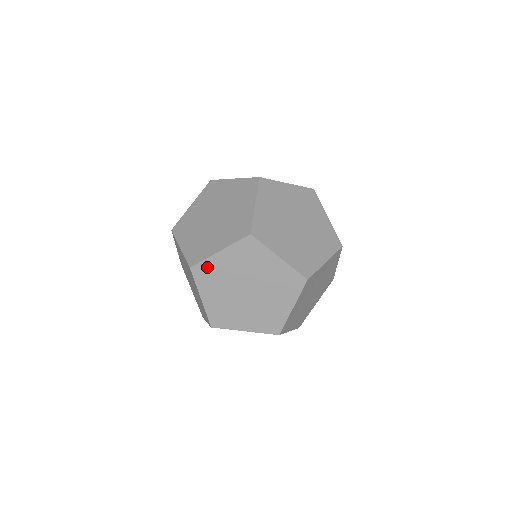
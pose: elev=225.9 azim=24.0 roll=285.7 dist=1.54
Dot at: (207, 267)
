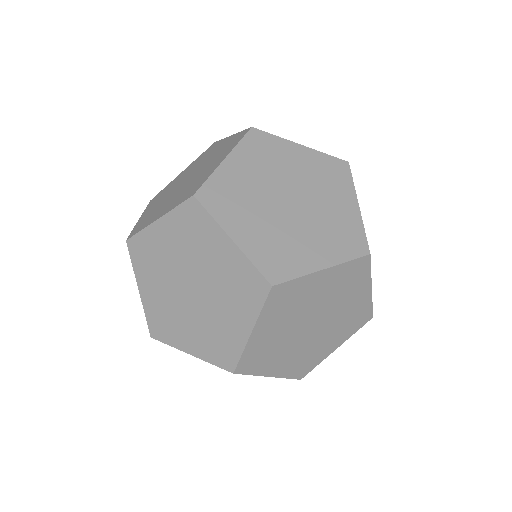
Dot at: (218, 186)
